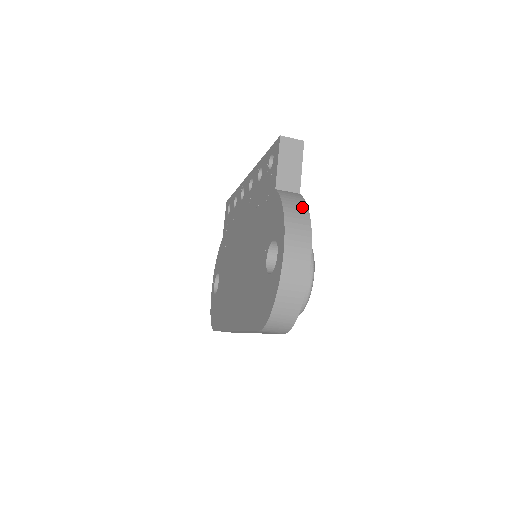
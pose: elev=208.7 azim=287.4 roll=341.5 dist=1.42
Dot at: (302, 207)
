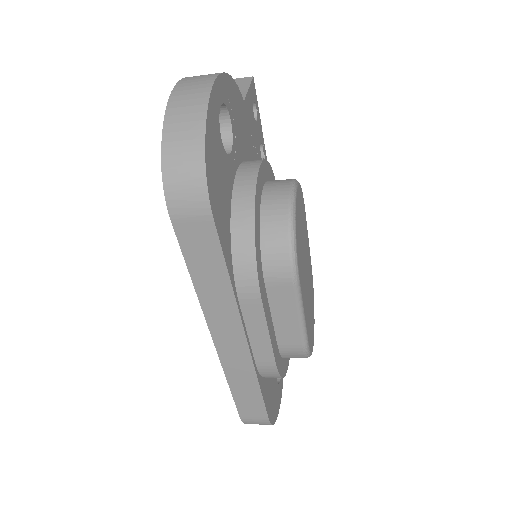
Dot at: occluded
